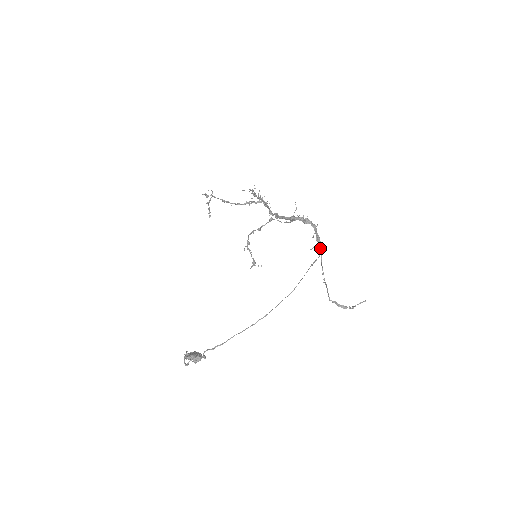
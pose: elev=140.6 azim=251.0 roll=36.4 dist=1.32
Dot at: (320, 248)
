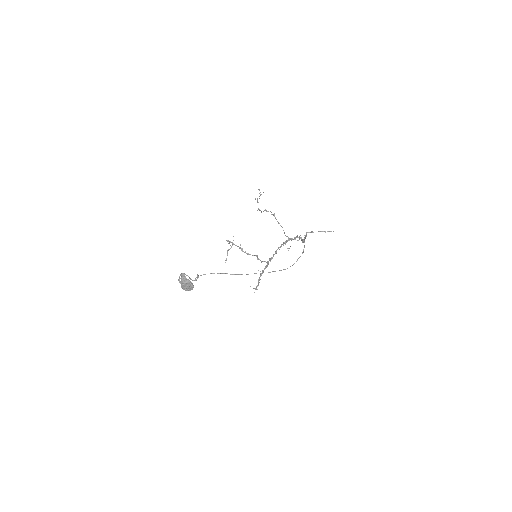
Dot at: occluded
